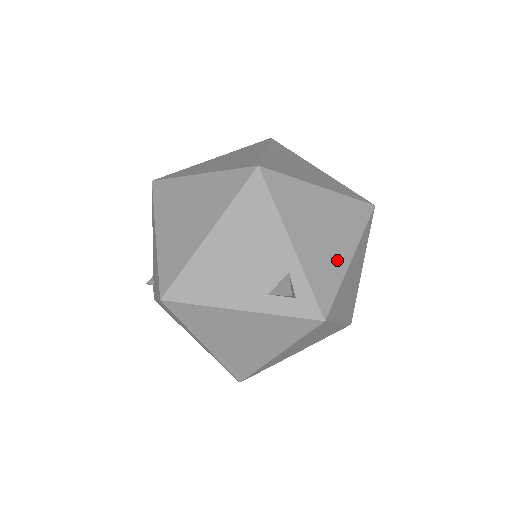
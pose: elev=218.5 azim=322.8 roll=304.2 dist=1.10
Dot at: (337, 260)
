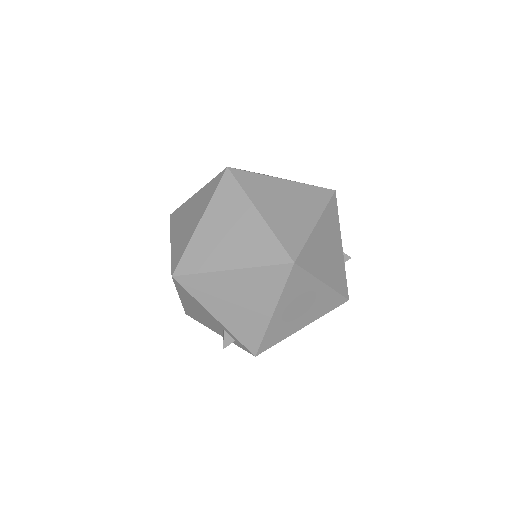
Dot at: (258, 318)
